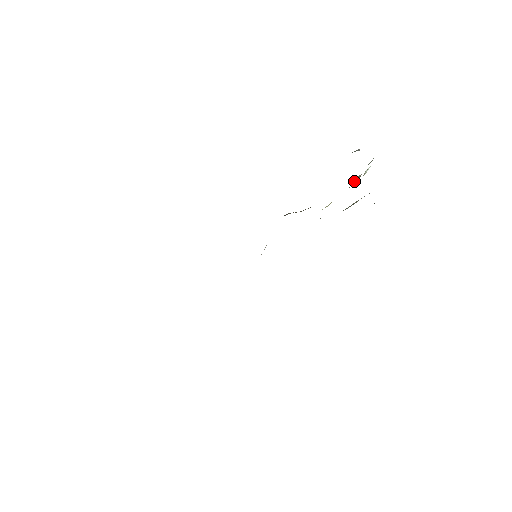
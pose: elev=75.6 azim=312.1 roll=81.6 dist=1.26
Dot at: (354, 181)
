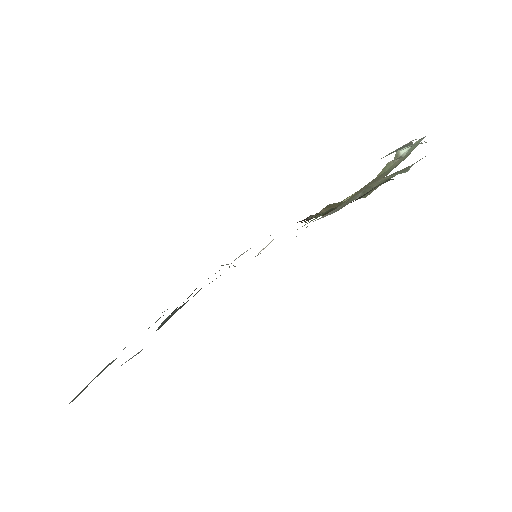
Dot at: (387, 169)
